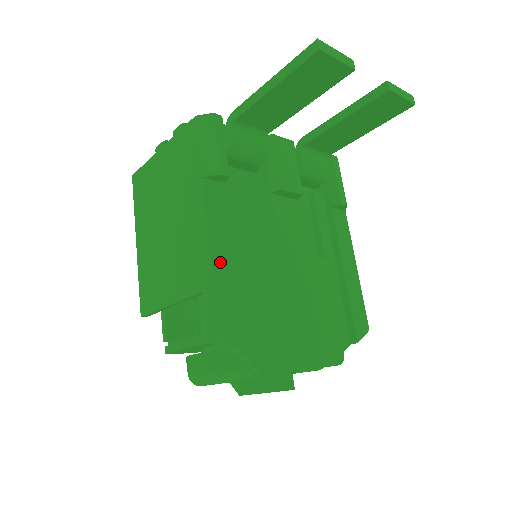
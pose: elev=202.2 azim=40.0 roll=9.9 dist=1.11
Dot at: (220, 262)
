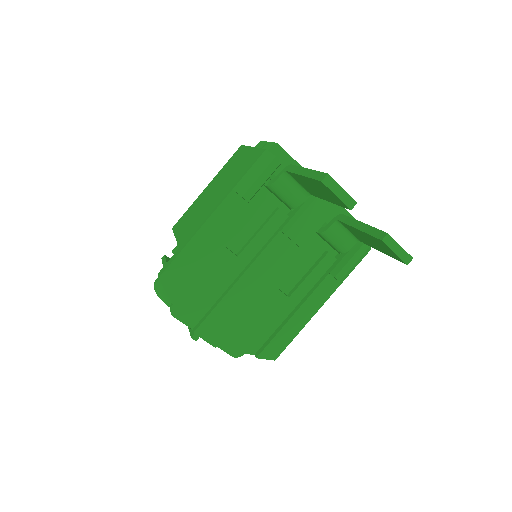
Dot at: (197, 242)
